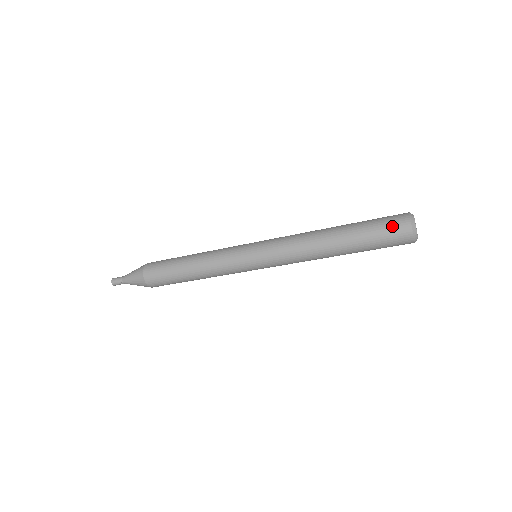
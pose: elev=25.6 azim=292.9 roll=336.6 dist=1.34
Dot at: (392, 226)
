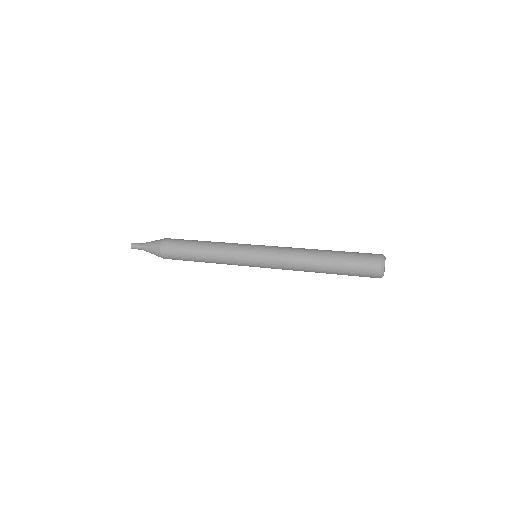
Dot at: occluded
